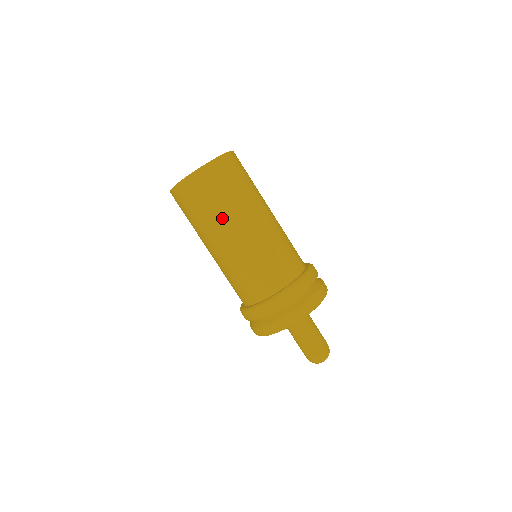
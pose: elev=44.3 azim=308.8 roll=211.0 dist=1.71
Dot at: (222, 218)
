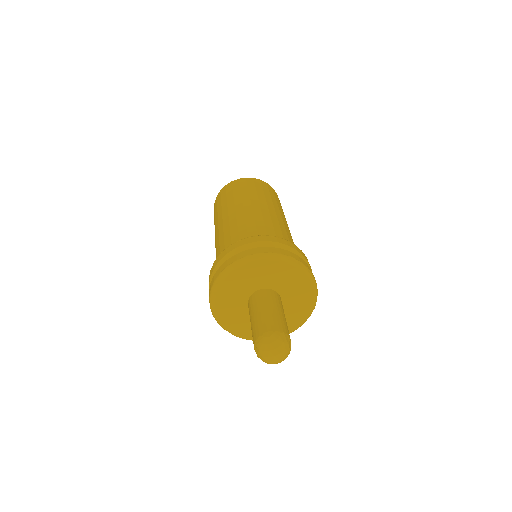
Dot at: (250, 197)
